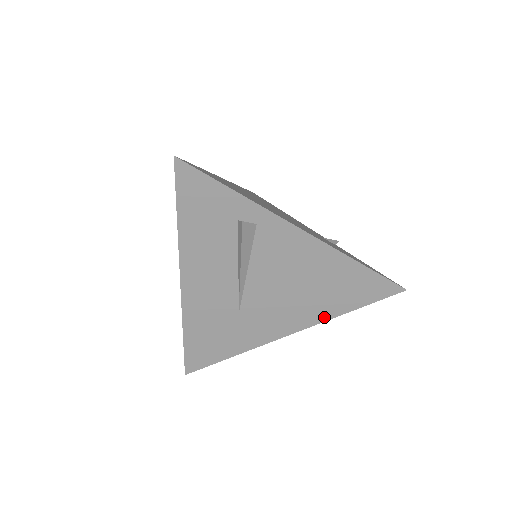
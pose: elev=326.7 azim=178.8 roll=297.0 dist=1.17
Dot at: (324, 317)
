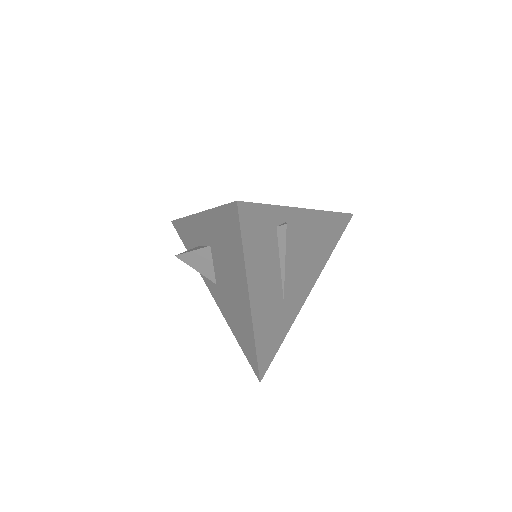
Dot at: (323, 265)
